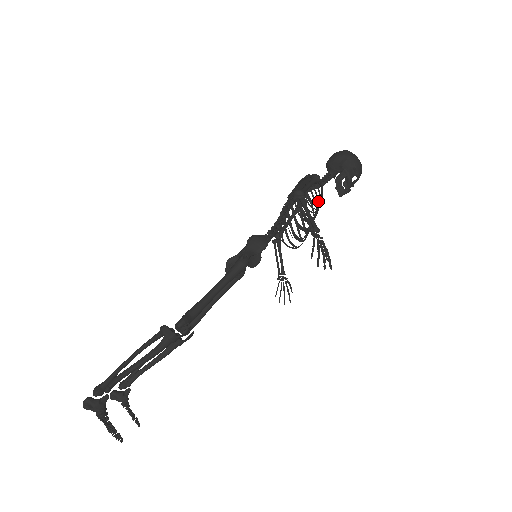
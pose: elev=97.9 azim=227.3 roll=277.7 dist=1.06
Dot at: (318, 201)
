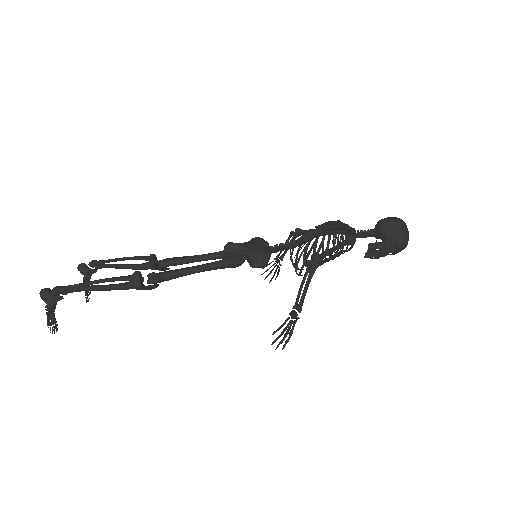
Dot at: (340, 254)
